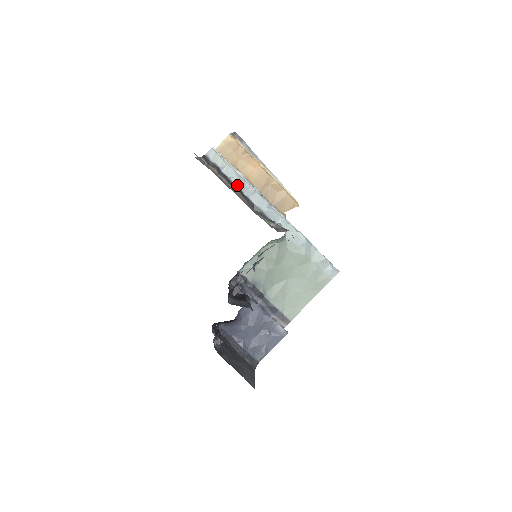
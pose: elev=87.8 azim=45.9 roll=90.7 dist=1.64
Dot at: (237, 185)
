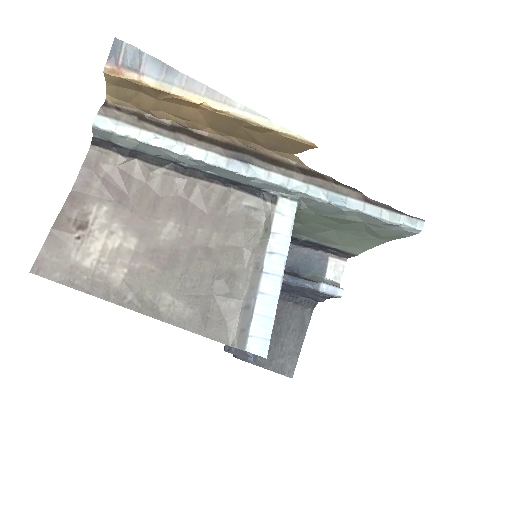
Dot at: (178, 162)
